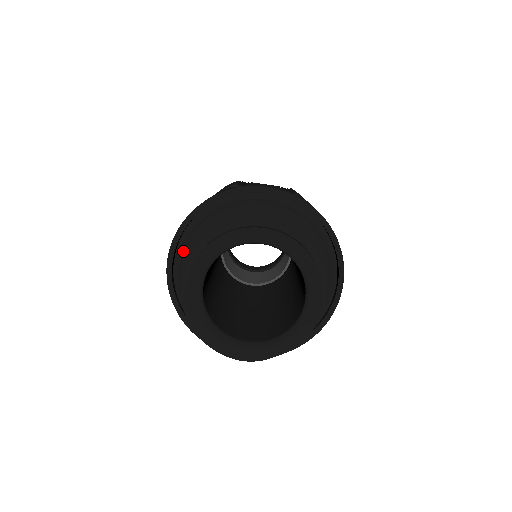
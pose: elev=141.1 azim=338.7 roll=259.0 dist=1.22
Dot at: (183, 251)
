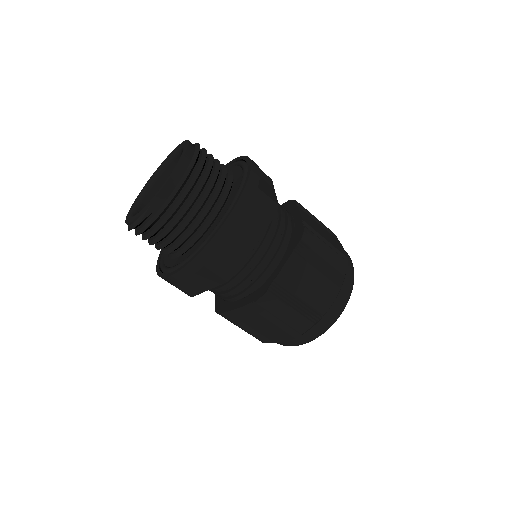
Dot at: occluded
